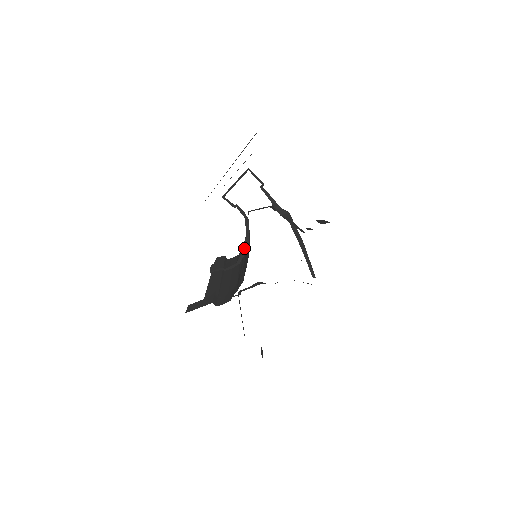
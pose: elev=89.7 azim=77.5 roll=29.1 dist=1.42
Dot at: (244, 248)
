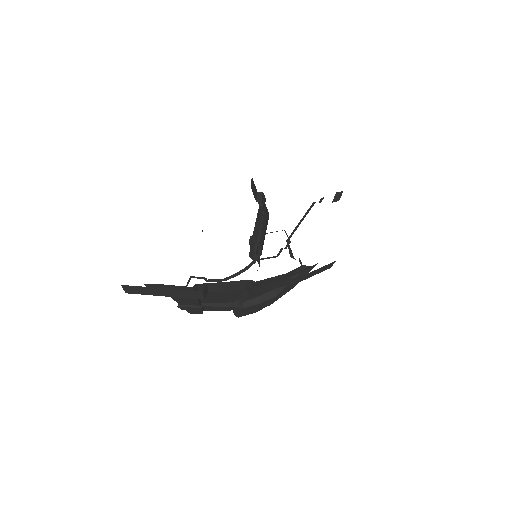
Dot at: (240, 271)
